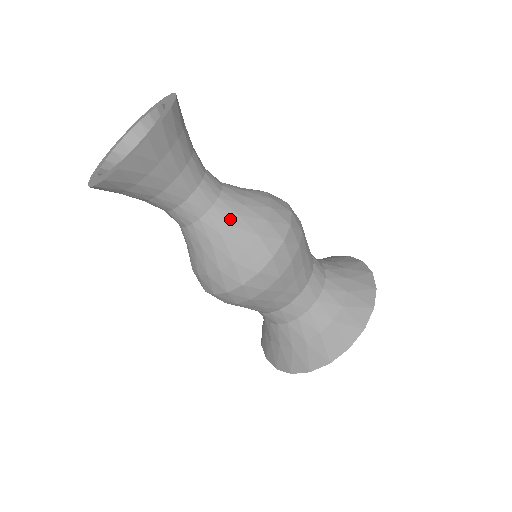
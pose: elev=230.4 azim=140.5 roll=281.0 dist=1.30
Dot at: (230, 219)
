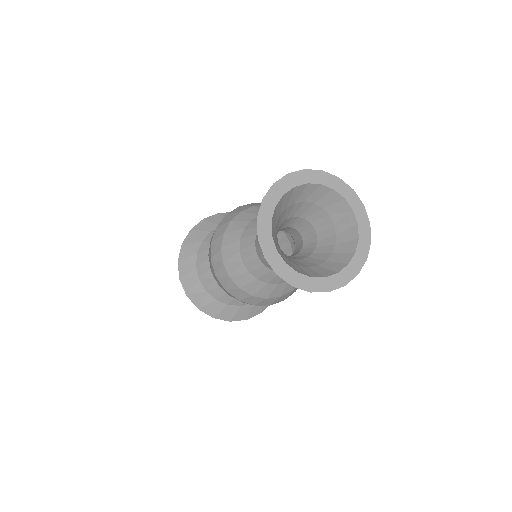
Dot at: (283, 281)
